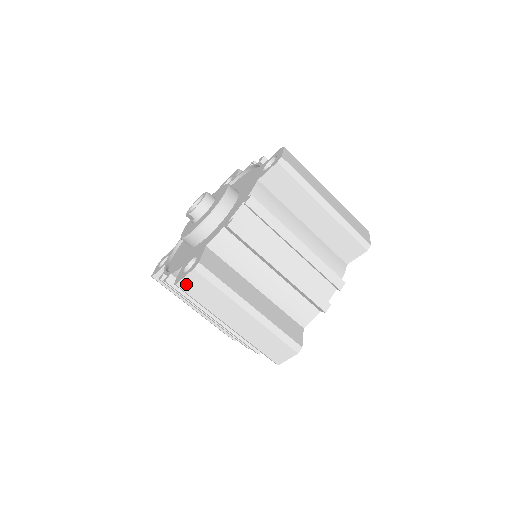
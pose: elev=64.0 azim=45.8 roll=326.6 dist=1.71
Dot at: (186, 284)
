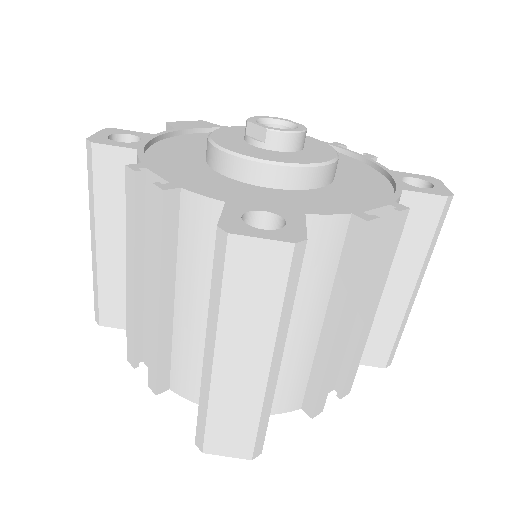
Dot at: (246, 249)
